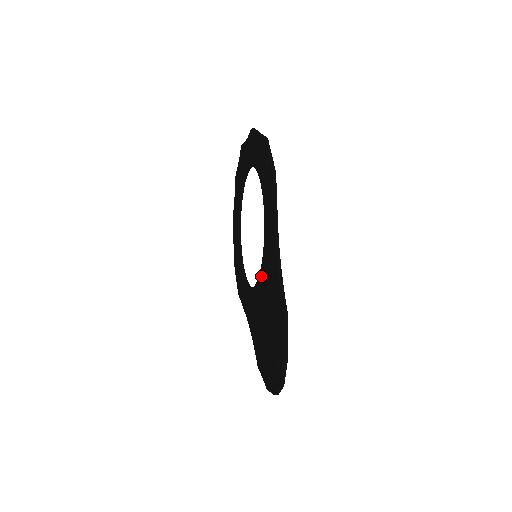
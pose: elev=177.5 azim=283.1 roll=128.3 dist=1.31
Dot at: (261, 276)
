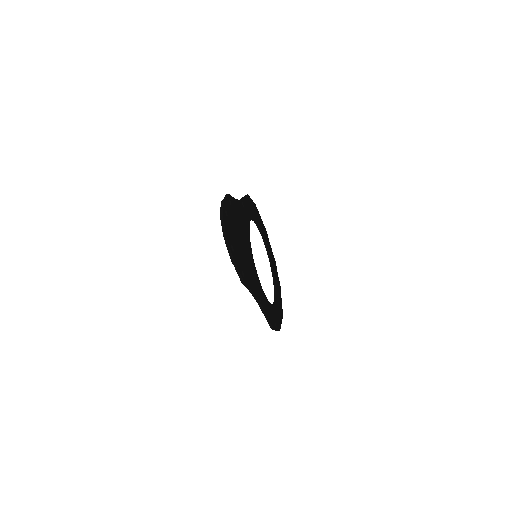
Dot at: occluded
